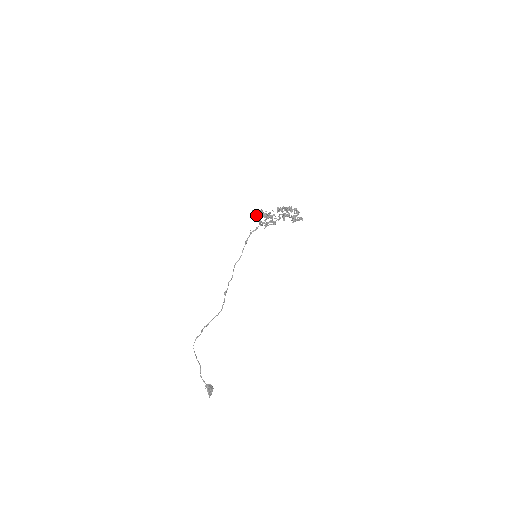
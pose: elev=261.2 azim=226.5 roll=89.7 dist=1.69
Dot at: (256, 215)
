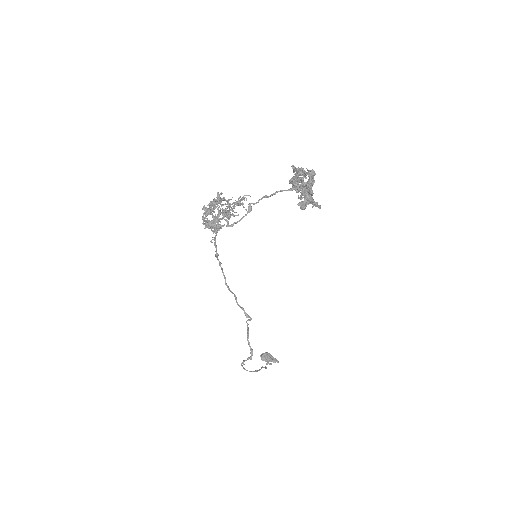
Dot at: (220, 226)
